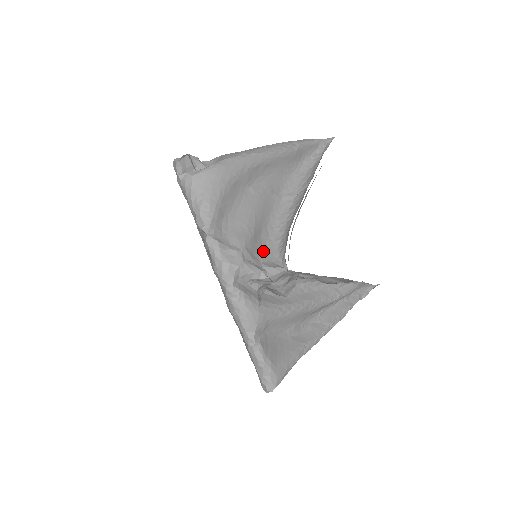
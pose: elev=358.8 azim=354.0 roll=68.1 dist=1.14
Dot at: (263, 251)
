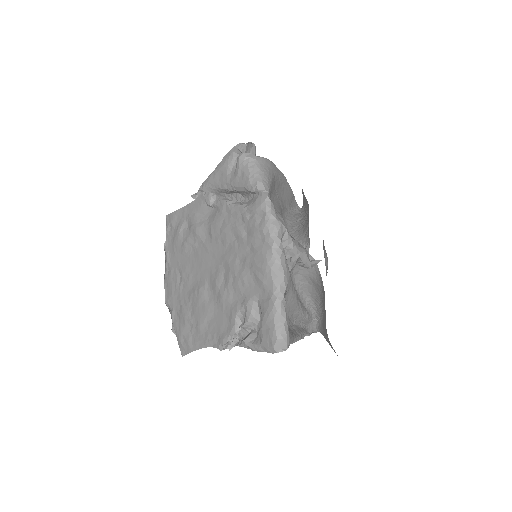
Dot at: occluded
